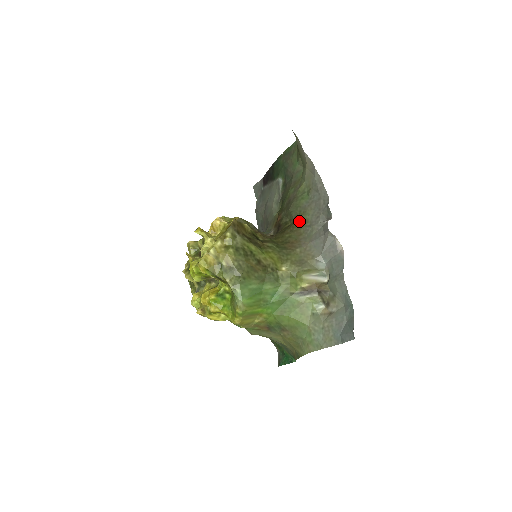
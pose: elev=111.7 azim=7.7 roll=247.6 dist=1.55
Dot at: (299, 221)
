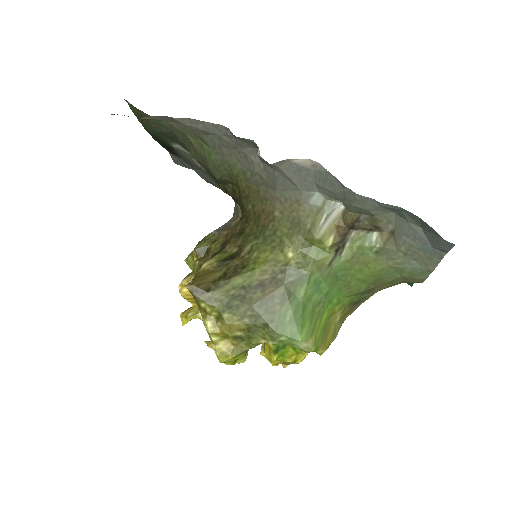
Dot at: (238, 180)
